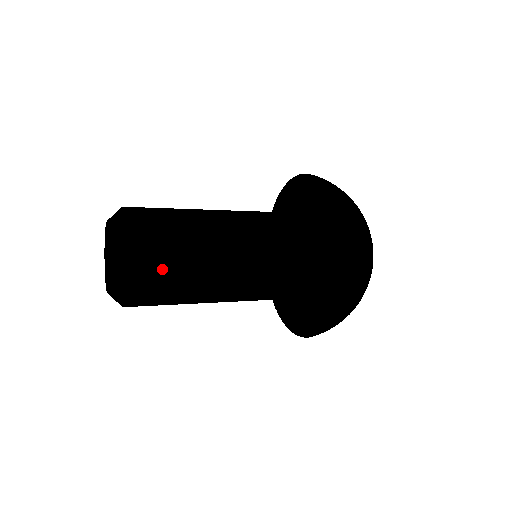
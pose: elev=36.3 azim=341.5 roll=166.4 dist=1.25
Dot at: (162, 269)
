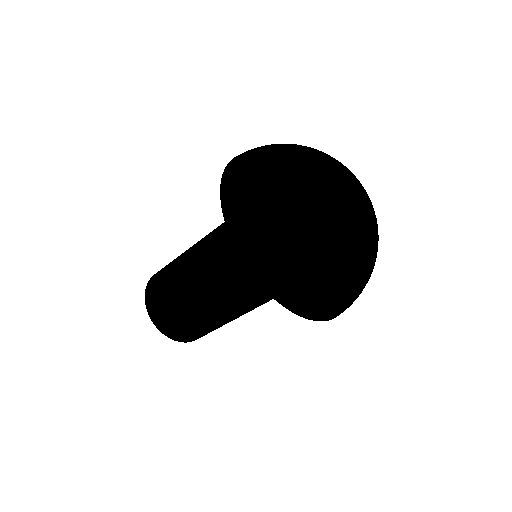
Dot at: (183, 329)
